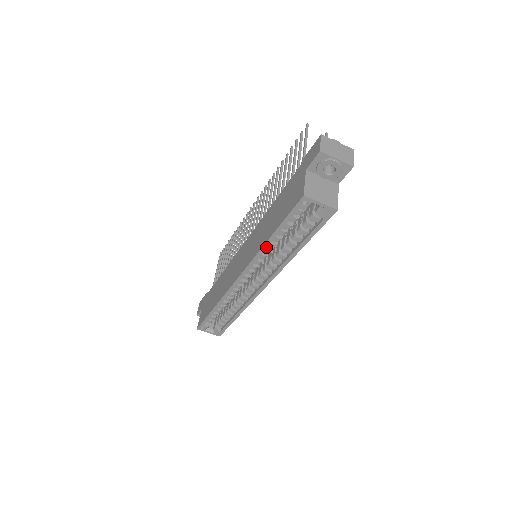
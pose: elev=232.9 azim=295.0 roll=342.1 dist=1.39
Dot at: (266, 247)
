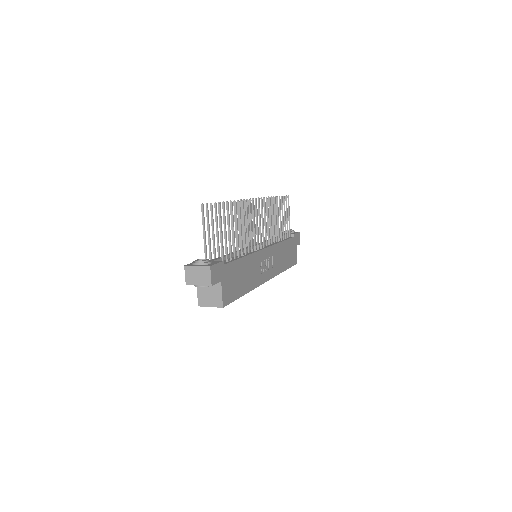
Dot at: occluded
